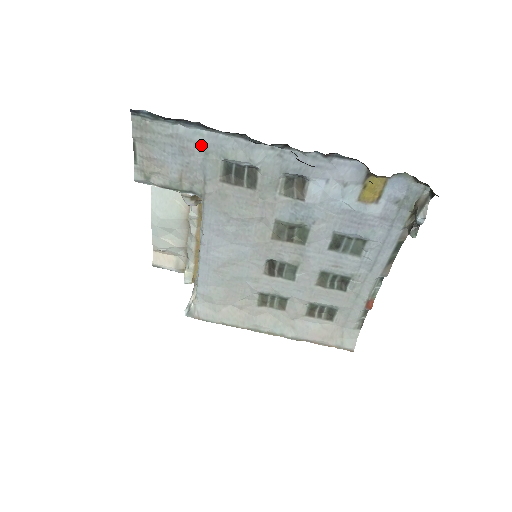
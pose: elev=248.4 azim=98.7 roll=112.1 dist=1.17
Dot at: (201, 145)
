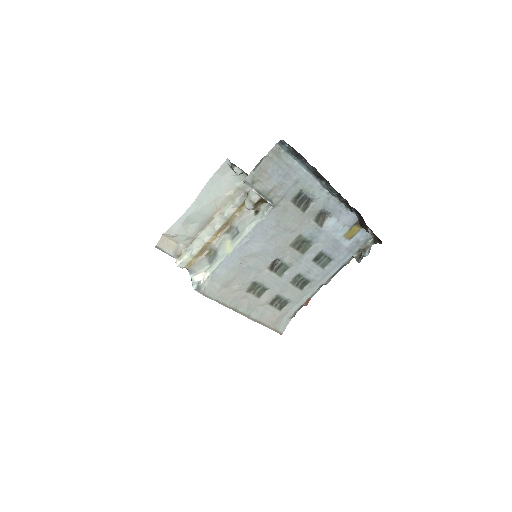
Dot at: (298, 177)
